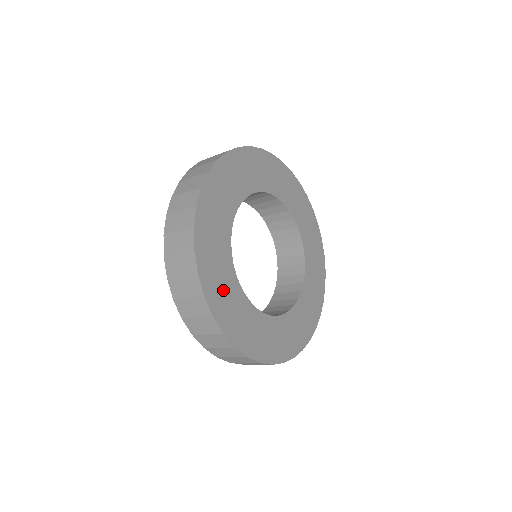
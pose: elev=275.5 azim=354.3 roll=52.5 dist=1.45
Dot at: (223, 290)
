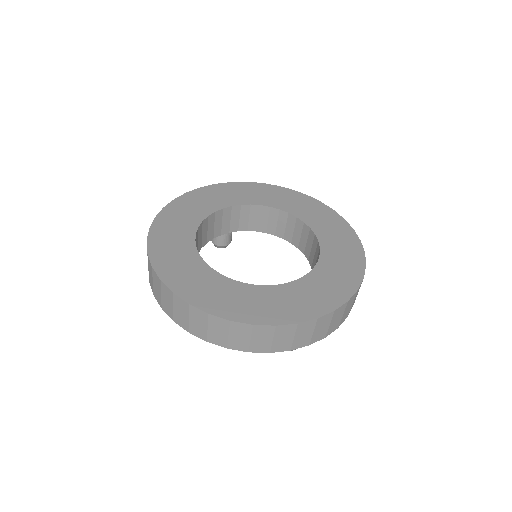
Dot at: (197, 283)
